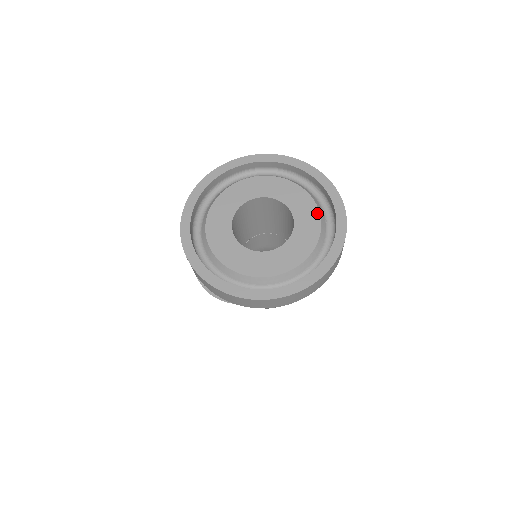
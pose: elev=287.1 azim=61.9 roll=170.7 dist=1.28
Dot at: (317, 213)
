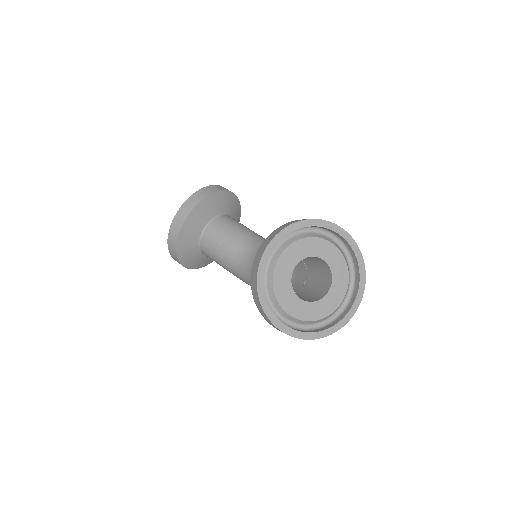
Dot at: (343, 258)
